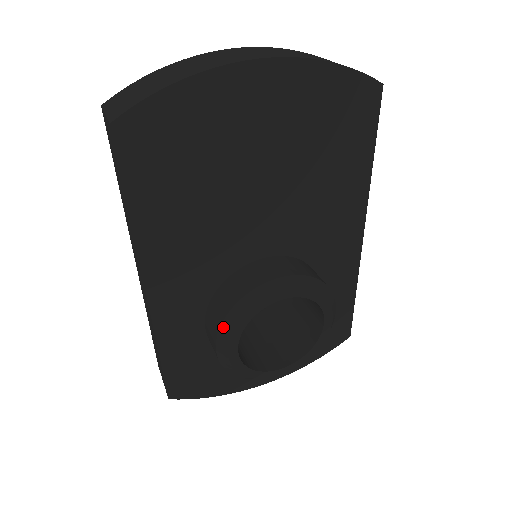
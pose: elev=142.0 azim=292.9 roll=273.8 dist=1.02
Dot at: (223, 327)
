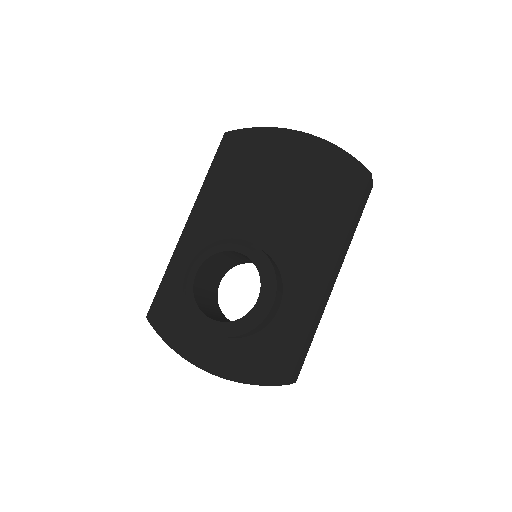
Dot at: (200, 252)
